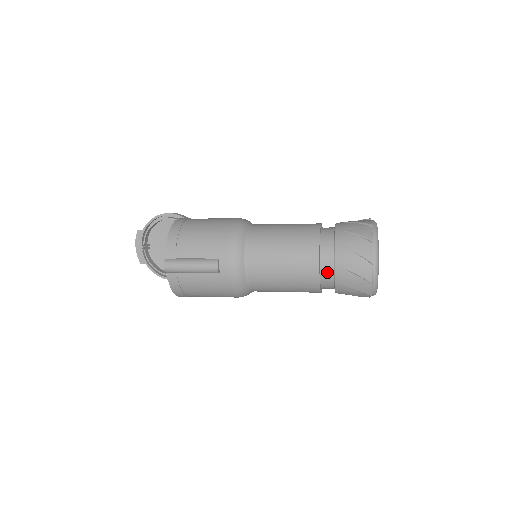
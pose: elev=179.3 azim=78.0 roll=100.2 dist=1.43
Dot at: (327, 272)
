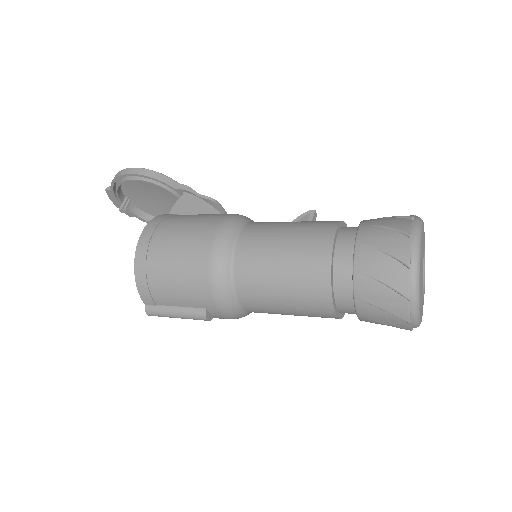
Dot at: (349, 313)
